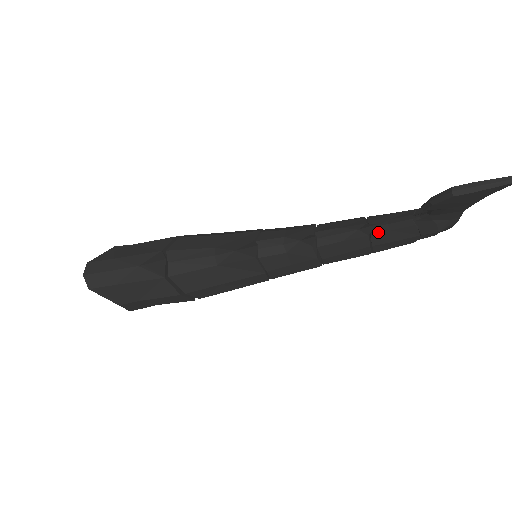
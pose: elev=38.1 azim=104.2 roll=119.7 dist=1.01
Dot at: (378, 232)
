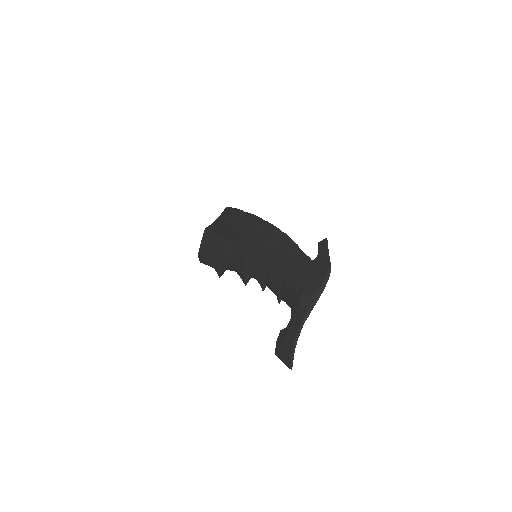
Dot at: occluded
